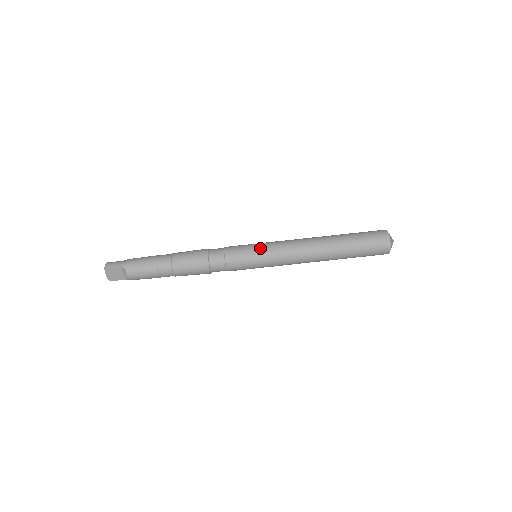
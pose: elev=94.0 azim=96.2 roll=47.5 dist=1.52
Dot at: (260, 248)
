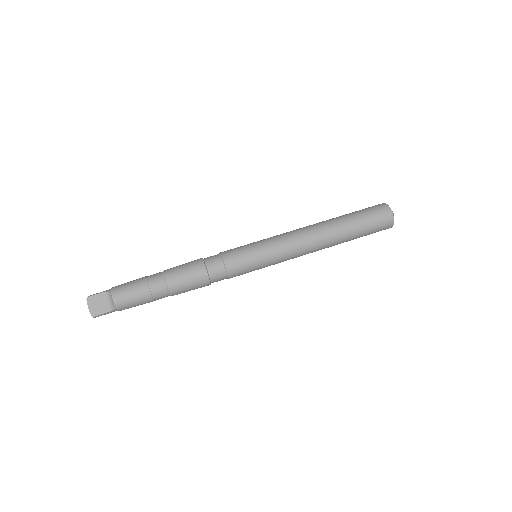
Dot at: (257, 241)
